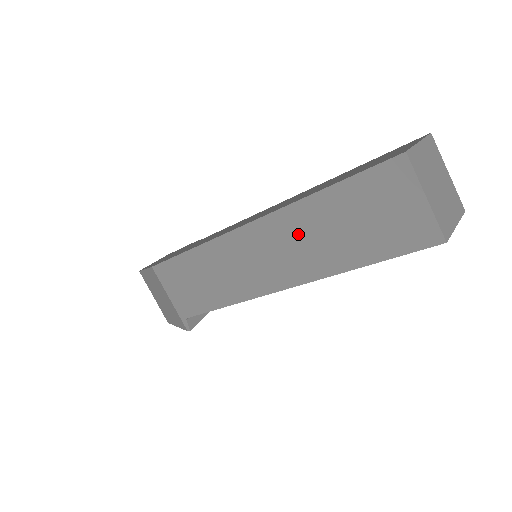
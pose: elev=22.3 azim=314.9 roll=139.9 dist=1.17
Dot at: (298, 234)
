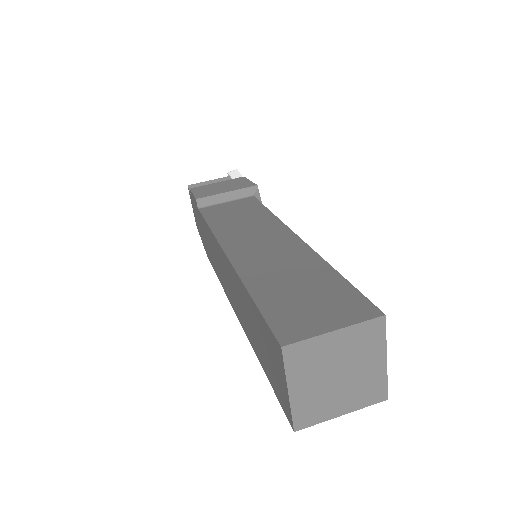
Dot at: occluded
